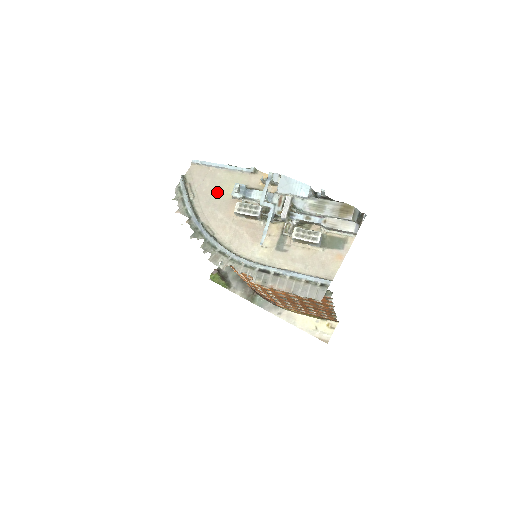
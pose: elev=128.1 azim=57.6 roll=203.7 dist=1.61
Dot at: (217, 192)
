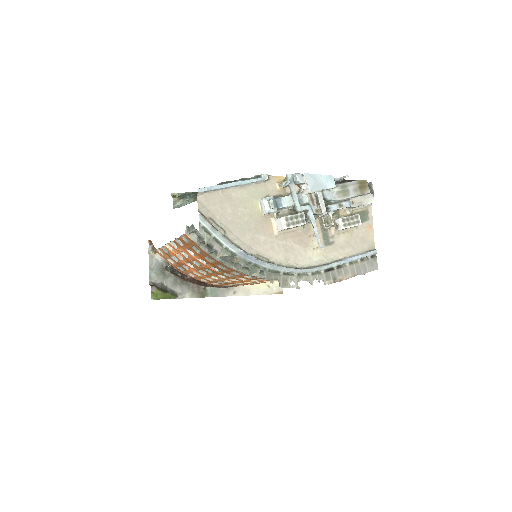
Dot at: (244, 215)
